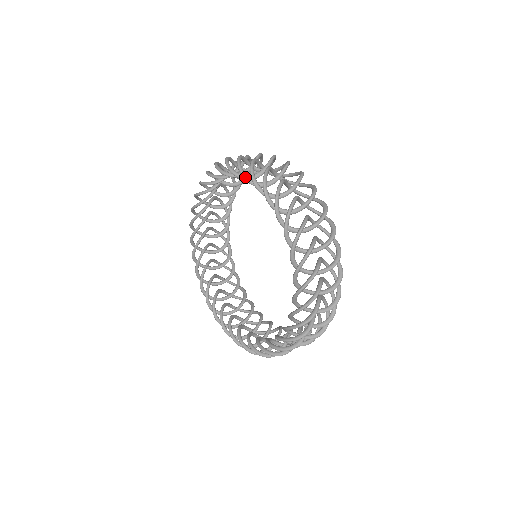
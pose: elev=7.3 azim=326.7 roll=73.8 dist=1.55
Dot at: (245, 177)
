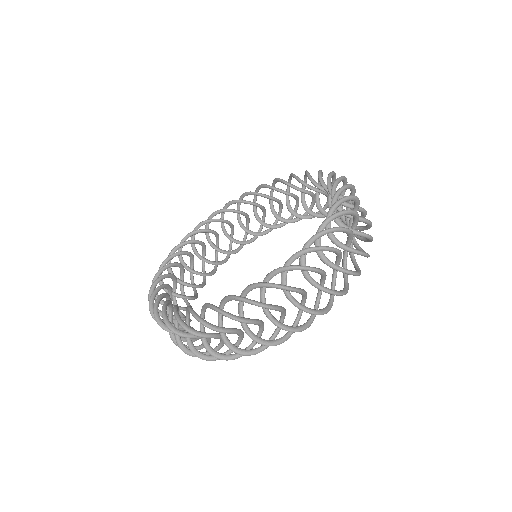
Dot at: (310, 175)
